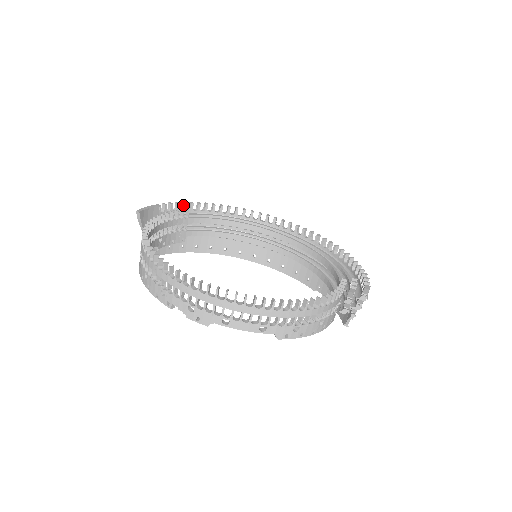
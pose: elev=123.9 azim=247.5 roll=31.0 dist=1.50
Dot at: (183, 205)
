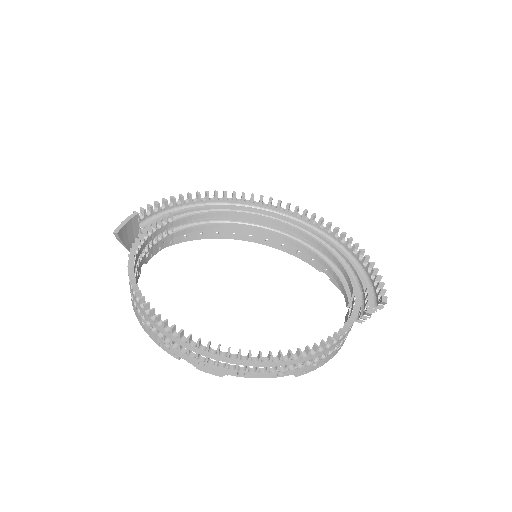
Dot at: (164, 203)
